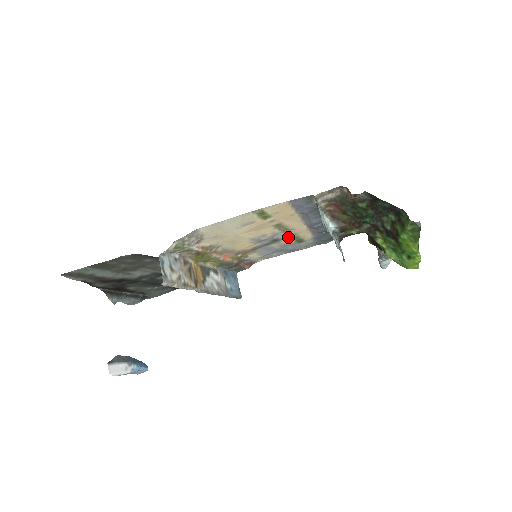
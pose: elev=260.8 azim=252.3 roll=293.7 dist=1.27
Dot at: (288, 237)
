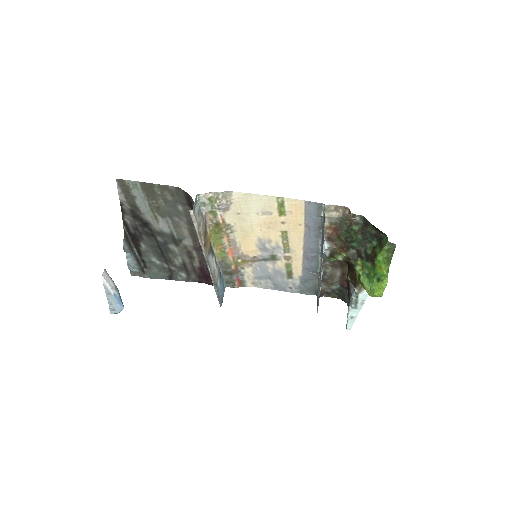
Dot at: (284, 260)
